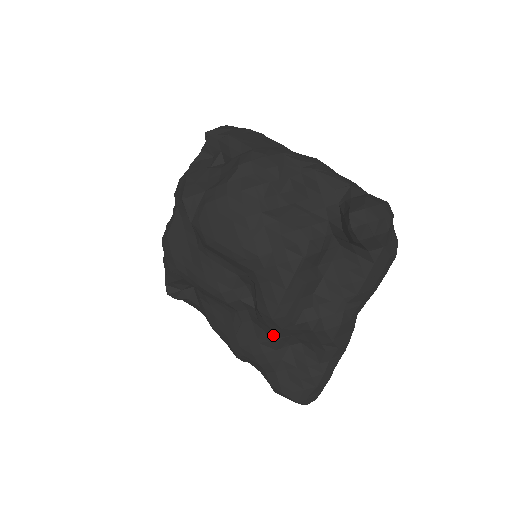
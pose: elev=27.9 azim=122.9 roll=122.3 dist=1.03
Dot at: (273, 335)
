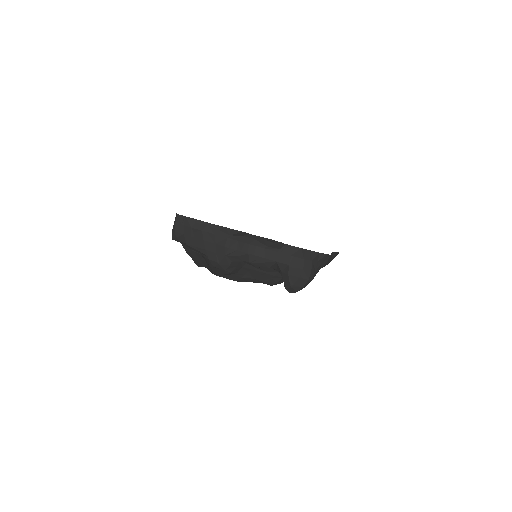
Dot at: occluded
